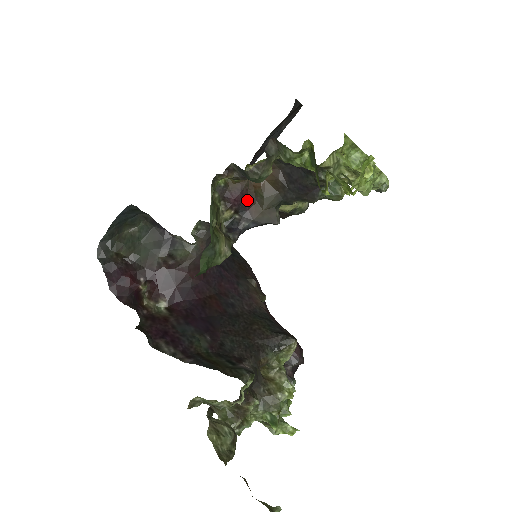
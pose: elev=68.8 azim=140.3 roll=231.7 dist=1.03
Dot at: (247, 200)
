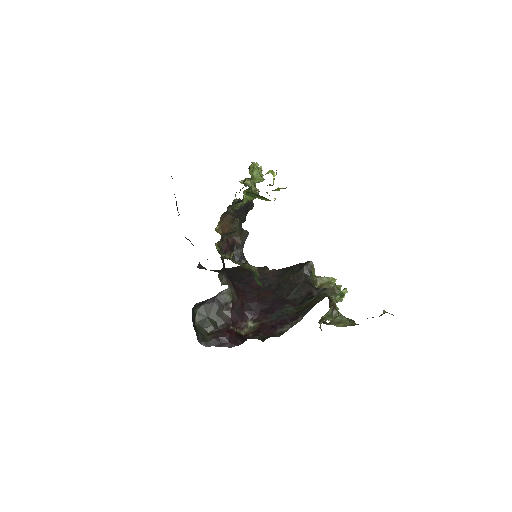
Dot at: (230, 241)
